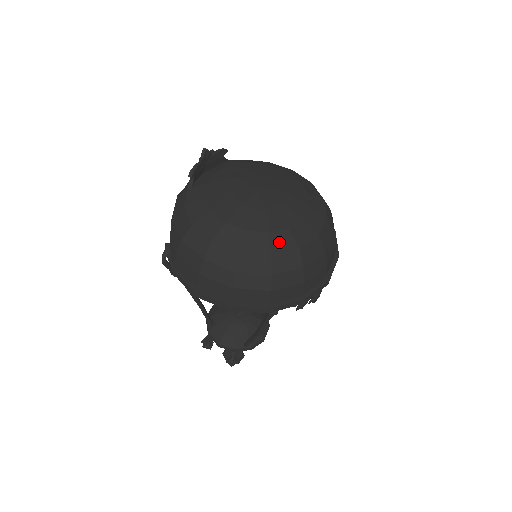
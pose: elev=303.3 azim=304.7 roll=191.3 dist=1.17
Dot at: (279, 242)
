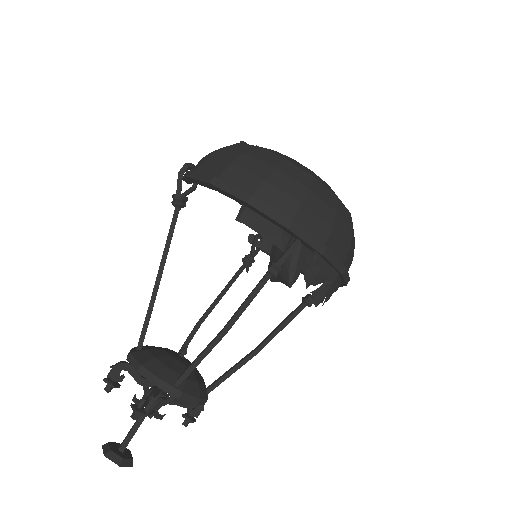
Dot at: (321, 180)
